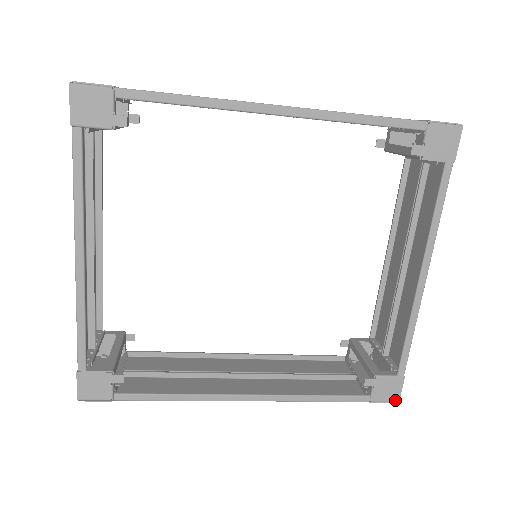
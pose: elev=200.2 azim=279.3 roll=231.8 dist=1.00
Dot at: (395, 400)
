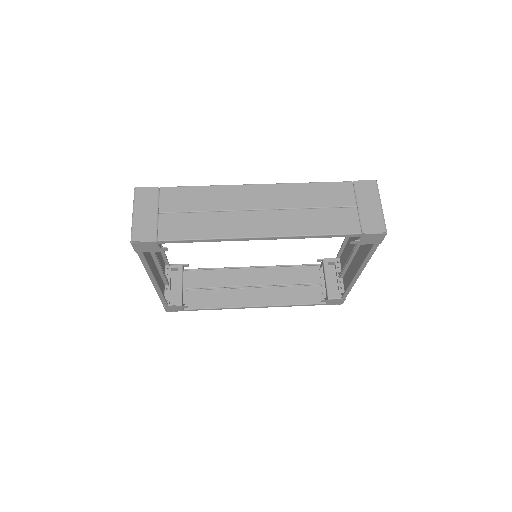
Dot at: (340, 304)
